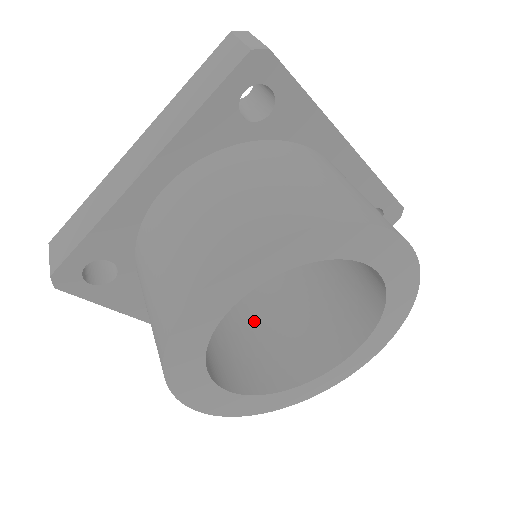
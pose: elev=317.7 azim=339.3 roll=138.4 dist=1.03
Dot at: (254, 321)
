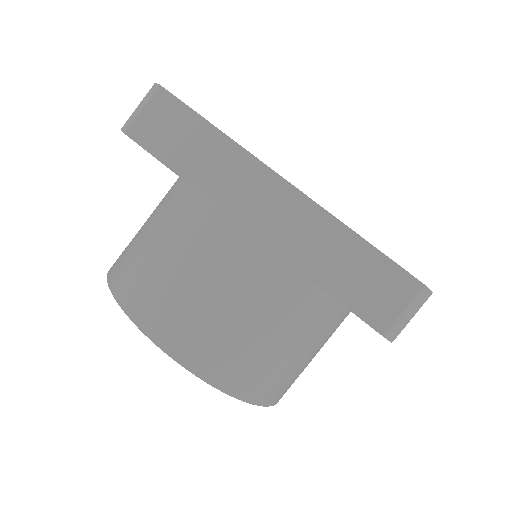
Dot at: occluded
